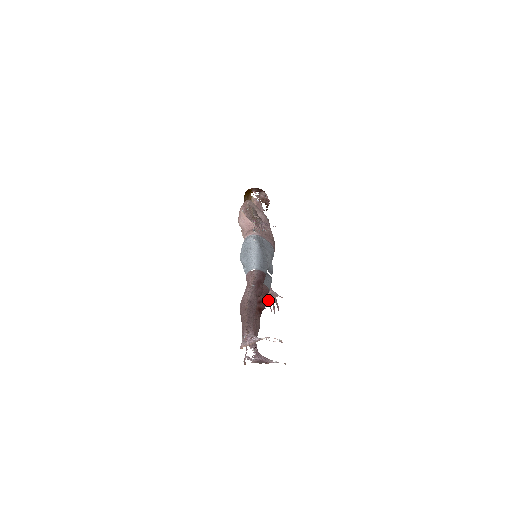
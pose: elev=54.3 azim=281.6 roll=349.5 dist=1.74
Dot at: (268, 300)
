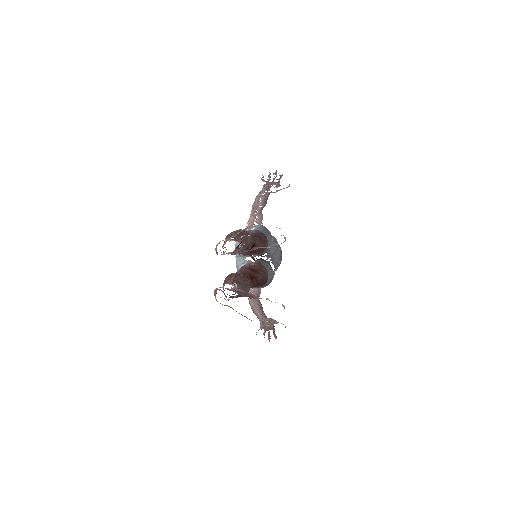
Dot at: (262, 326)
